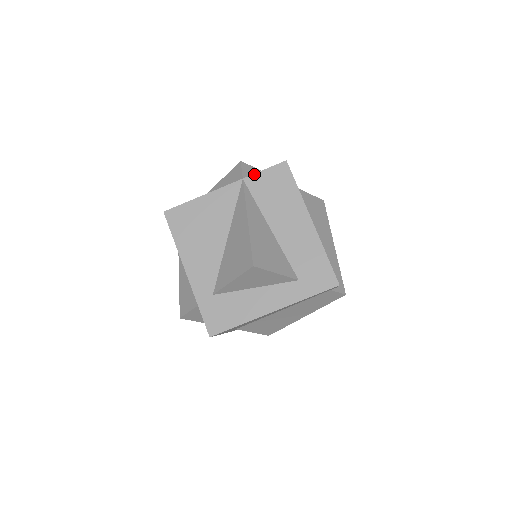
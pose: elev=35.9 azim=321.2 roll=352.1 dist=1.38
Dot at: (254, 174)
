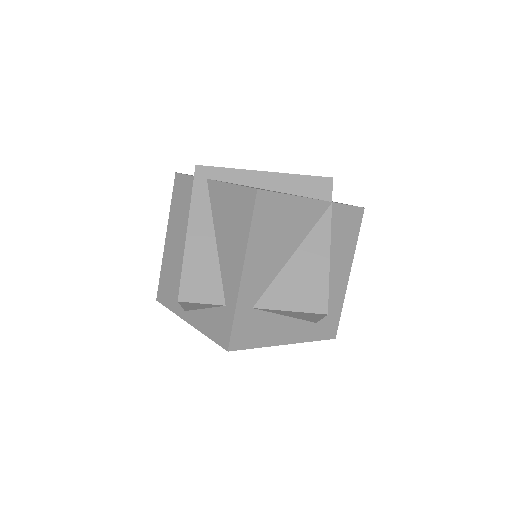
Dot at: (341, 204)
